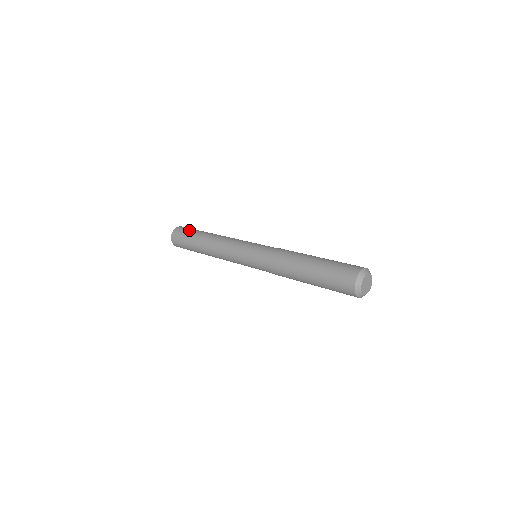
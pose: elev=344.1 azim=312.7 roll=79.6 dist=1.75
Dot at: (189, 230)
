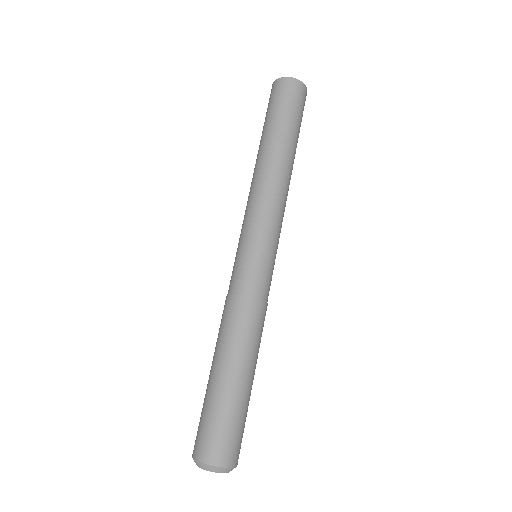
Dot at: (280, 106)
